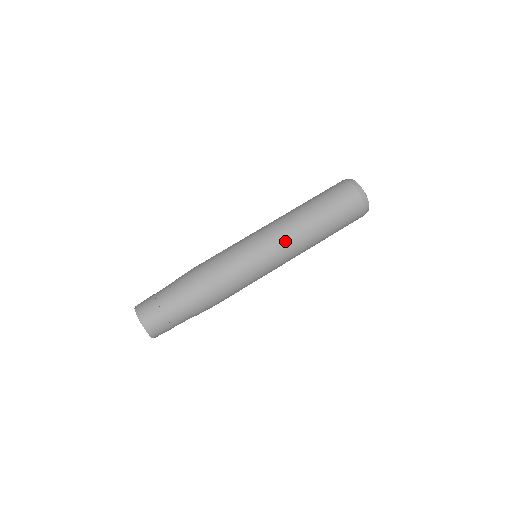
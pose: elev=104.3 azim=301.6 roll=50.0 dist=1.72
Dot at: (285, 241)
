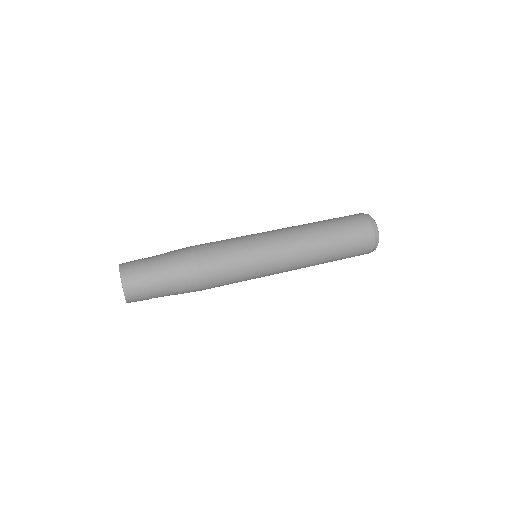
Dot at: (282, 230)
